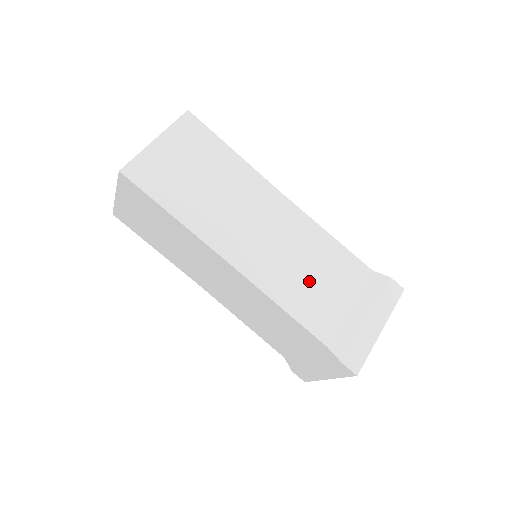
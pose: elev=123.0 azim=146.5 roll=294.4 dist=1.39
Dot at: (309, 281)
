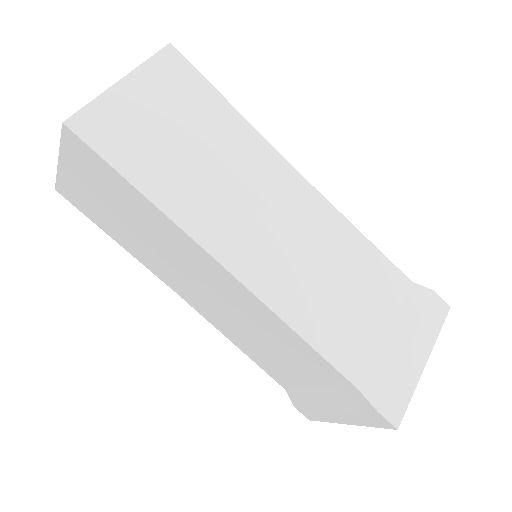
Dot at: (334, 295)
